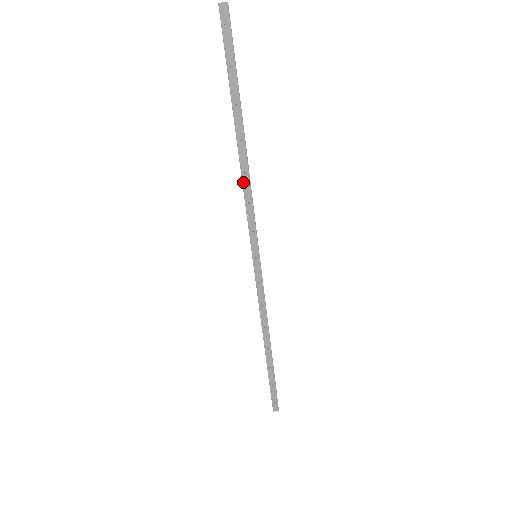
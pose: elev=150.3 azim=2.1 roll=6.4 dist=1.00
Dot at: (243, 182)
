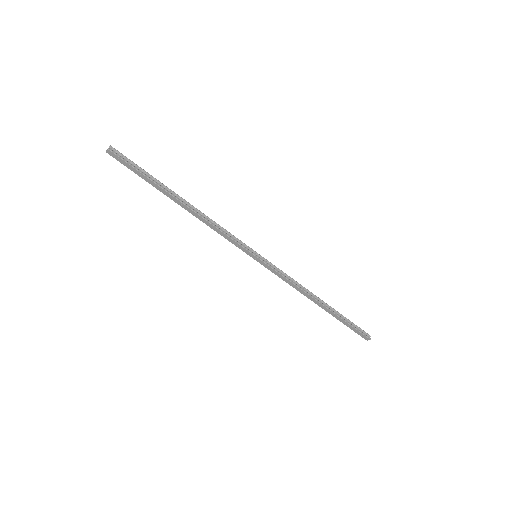
Dot at: occluded
